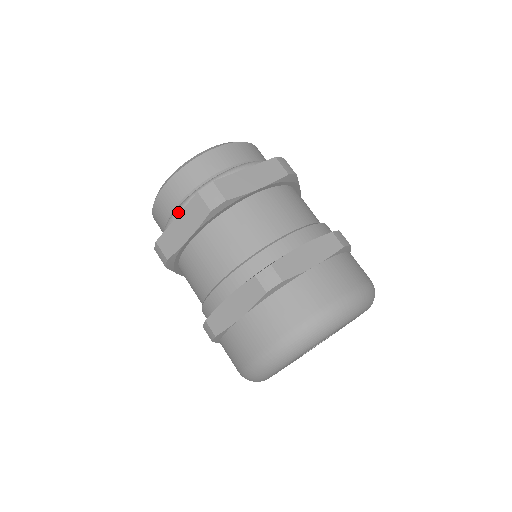
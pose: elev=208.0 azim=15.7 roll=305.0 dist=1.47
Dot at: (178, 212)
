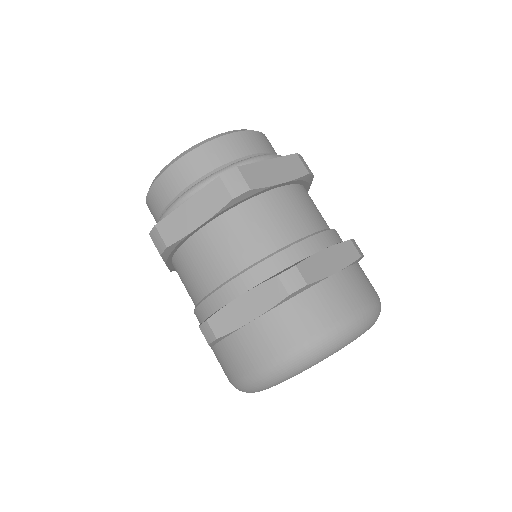
Dot at: occluded
